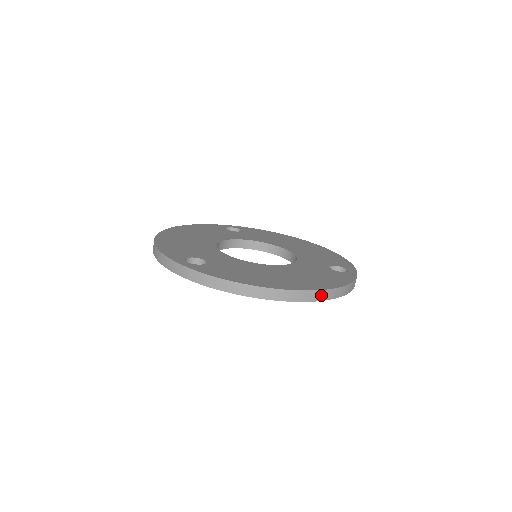
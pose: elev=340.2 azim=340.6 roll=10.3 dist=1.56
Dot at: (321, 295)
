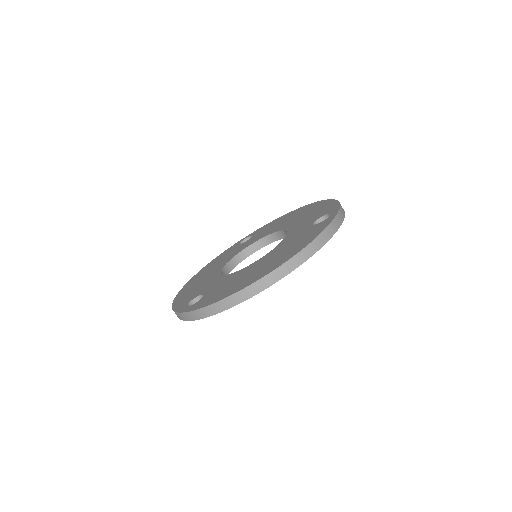
Dot at: (293, 263)
